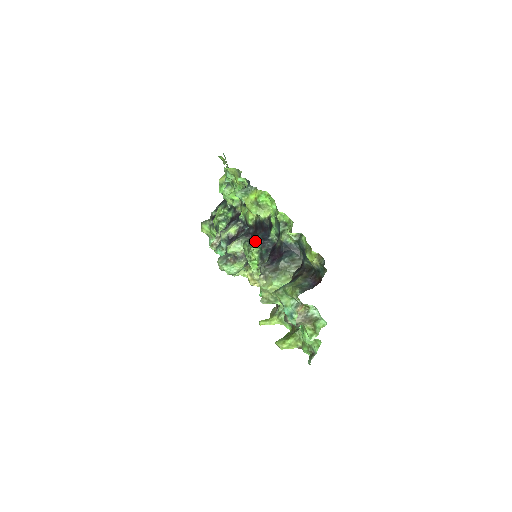
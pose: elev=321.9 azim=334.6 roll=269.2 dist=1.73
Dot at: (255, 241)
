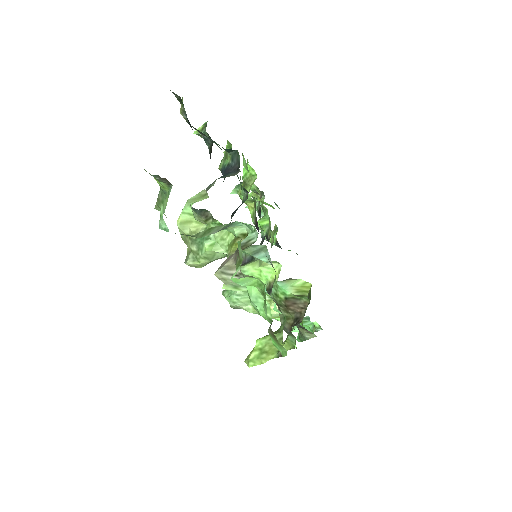
Dot at: (231, 220)
